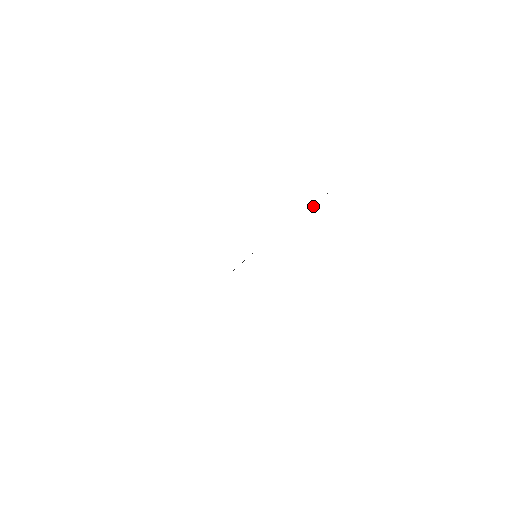
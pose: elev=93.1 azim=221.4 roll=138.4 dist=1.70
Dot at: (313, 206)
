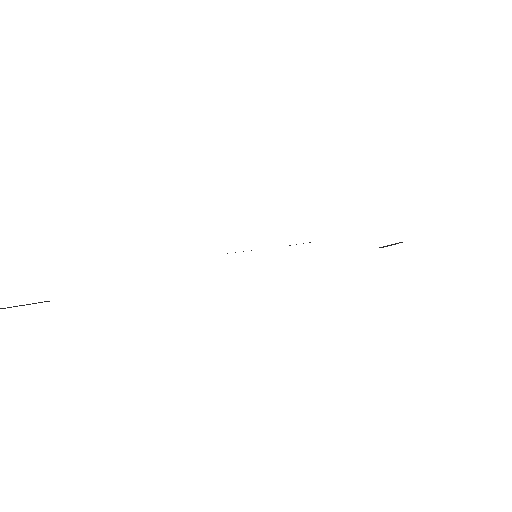
Dot at: occluded
